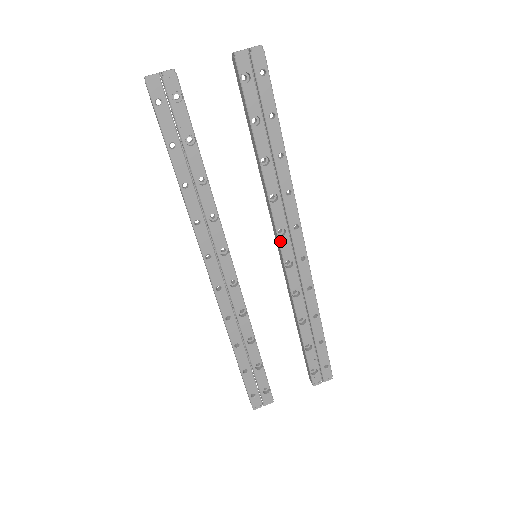
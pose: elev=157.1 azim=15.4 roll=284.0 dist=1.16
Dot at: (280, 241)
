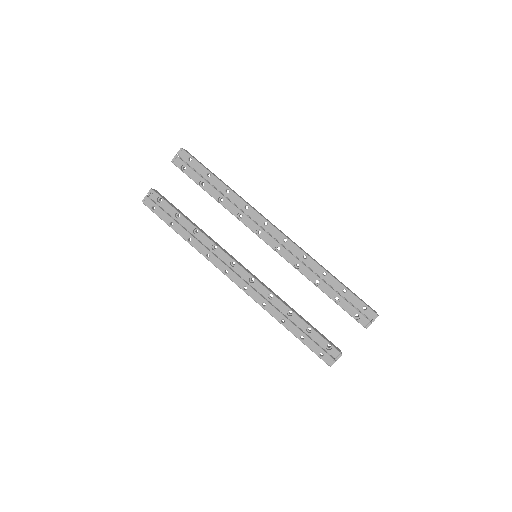
Dot at: (262, 238)
